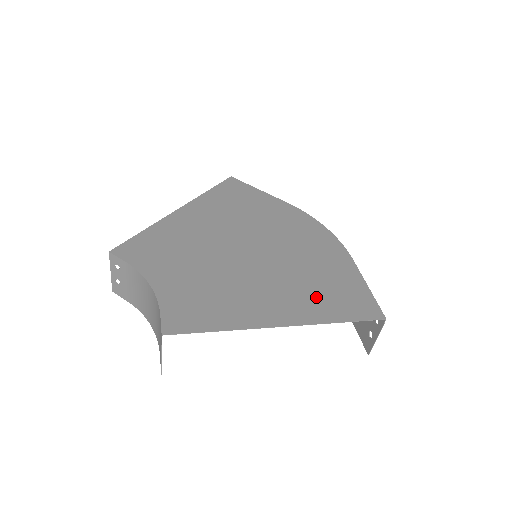
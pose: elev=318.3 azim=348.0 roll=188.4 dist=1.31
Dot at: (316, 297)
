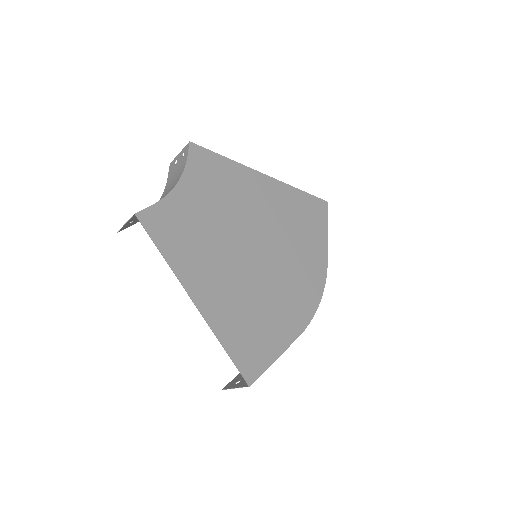
Dot at: (238, 319)
